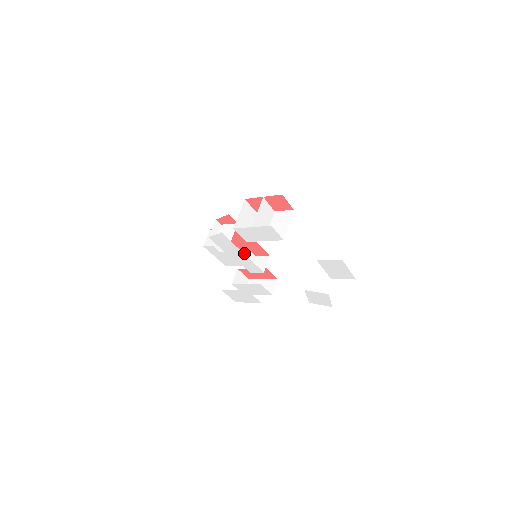
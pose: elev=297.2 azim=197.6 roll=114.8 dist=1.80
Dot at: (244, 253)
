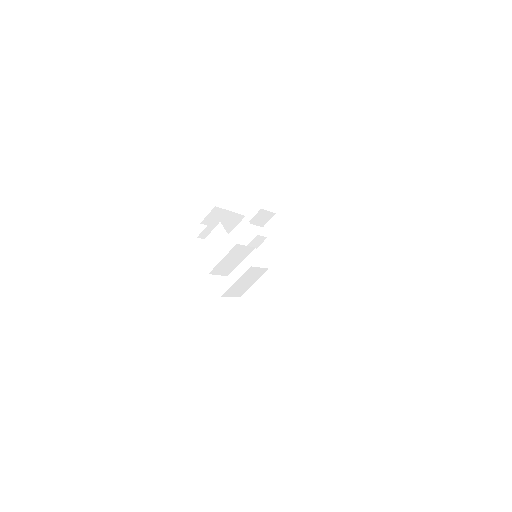
Dot at: (251, 235)
